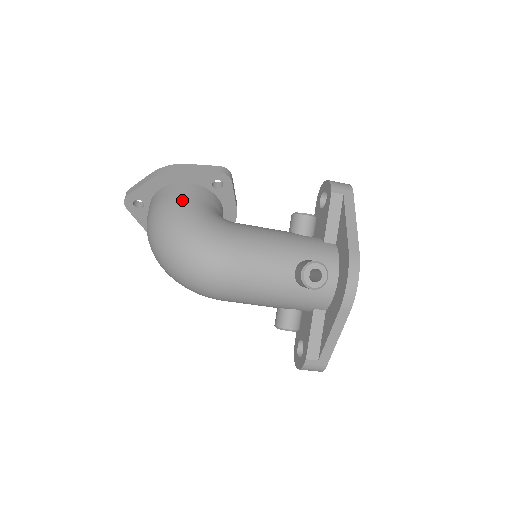
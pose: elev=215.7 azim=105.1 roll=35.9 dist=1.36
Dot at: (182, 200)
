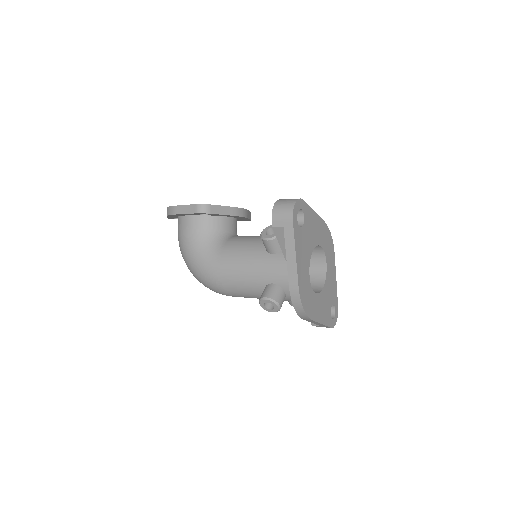
Dot at: (185, 238)
